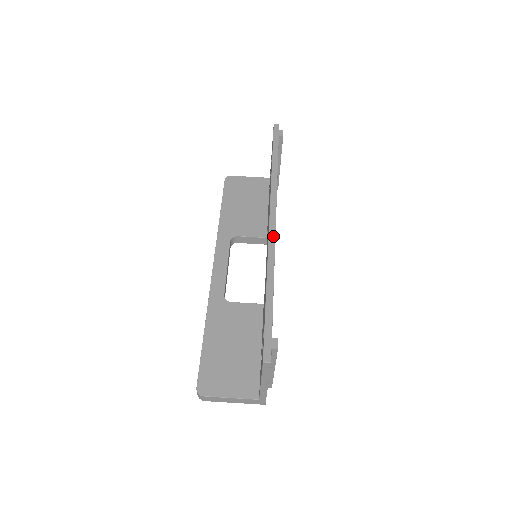
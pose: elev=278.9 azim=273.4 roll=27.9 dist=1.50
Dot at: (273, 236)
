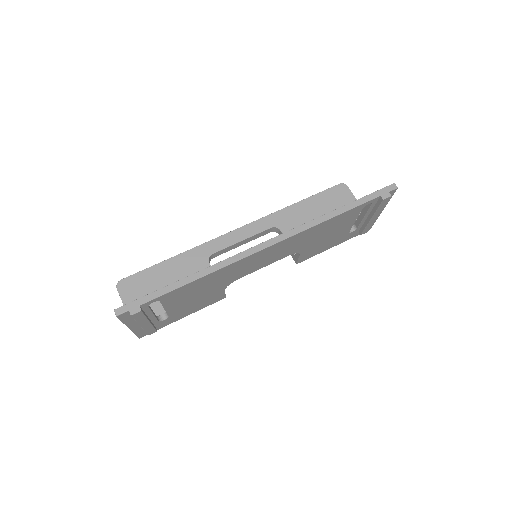
Dot at: (245, 255)
